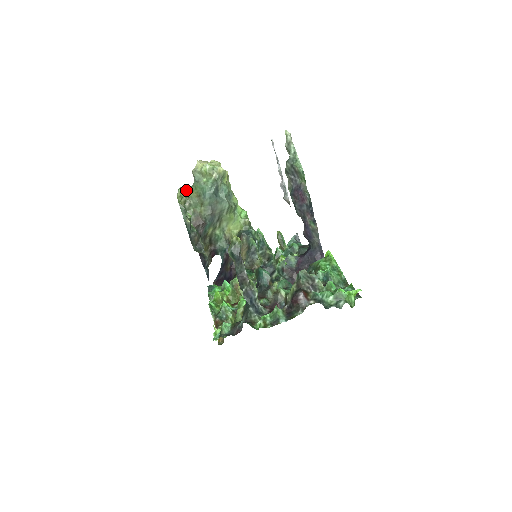
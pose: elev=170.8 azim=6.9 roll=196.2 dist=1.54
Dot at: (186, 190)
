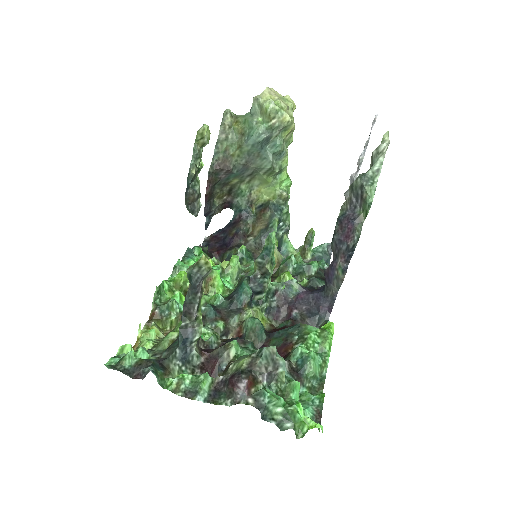
Dot at: (233, 116)
